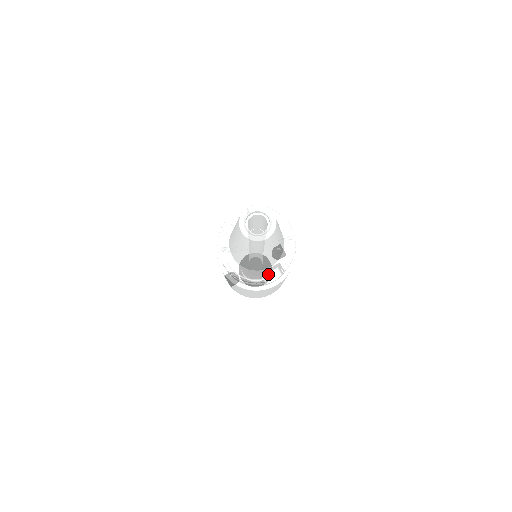
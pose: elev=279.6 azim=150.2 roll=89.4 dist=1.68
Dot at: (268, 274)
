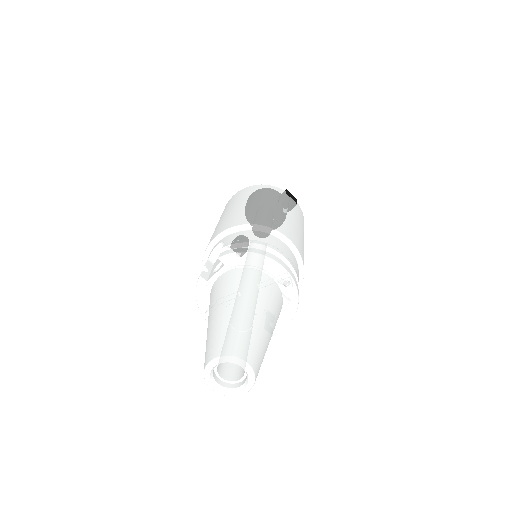
Dot at: occluded
